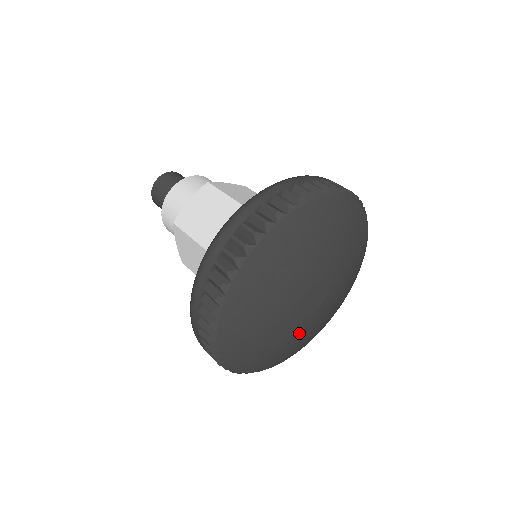
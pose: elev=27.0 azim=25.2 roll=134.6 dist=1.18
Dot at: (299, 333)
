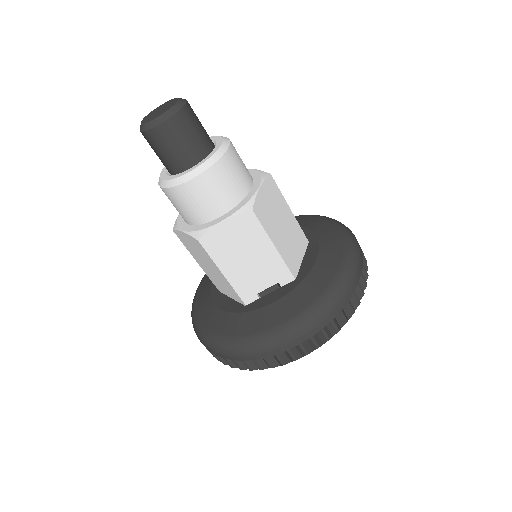
Dot at: occluded
